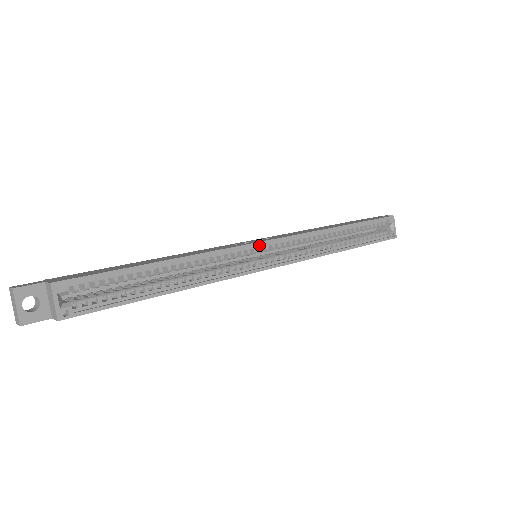
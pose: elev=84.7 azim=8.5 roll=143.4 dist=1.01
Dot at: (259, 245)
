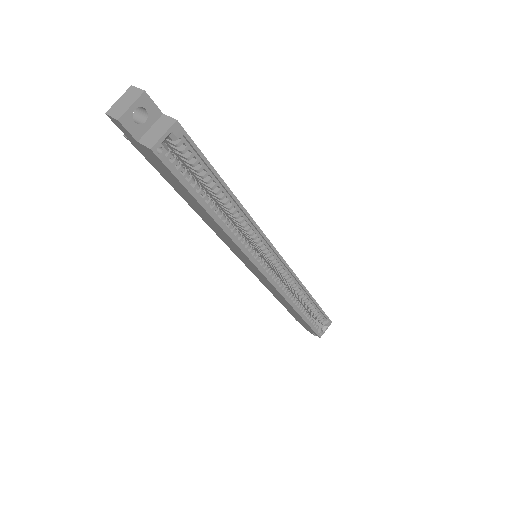
Dot at: (273, 251)
